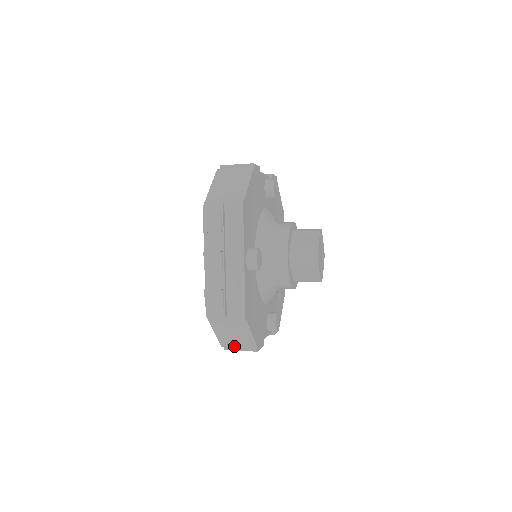
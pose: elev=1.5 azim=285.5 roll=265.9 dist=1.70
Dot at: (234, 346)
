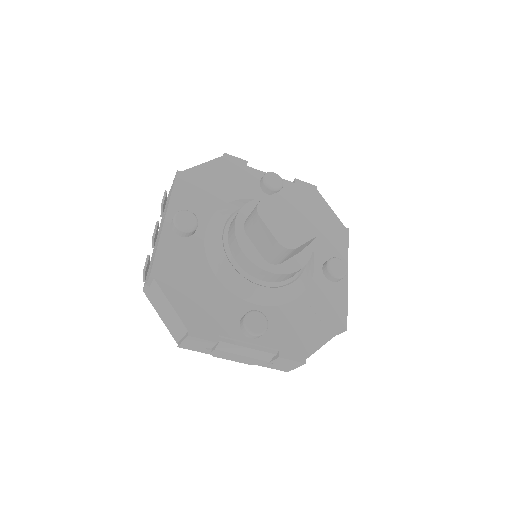
Dot at: (181, 338)
